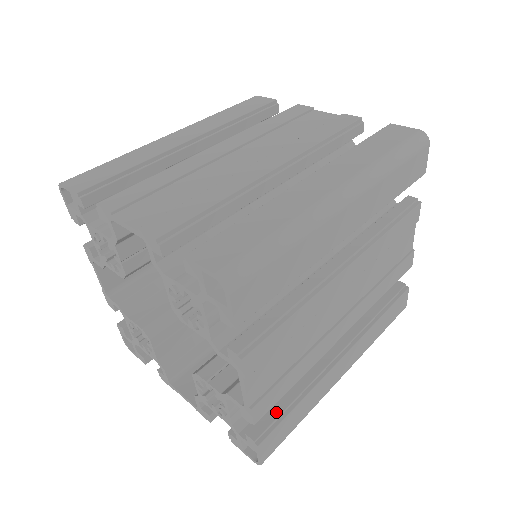
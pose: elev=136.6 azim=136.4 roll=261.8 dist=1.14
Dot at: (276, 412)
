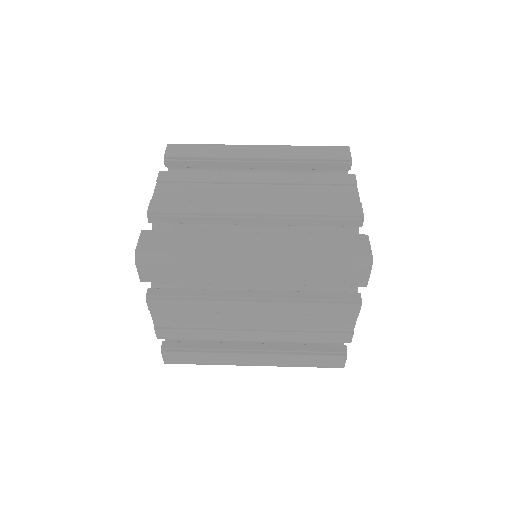
Dot at: (185, 345)
